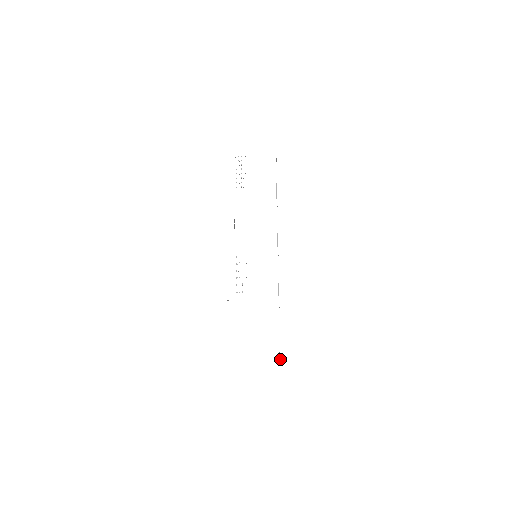
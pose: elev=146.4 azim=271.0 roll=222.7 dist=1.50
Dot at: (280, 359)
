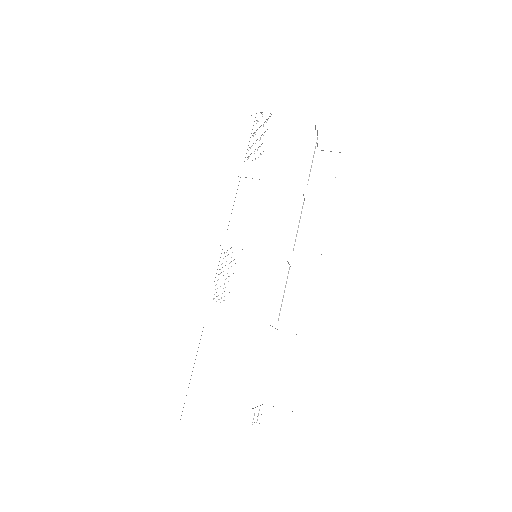
Dot at: occluded
